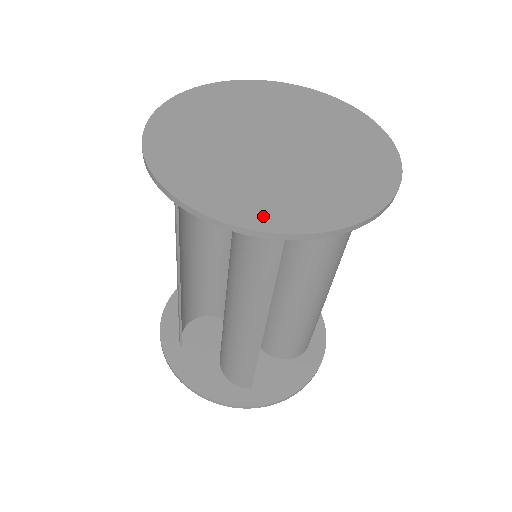
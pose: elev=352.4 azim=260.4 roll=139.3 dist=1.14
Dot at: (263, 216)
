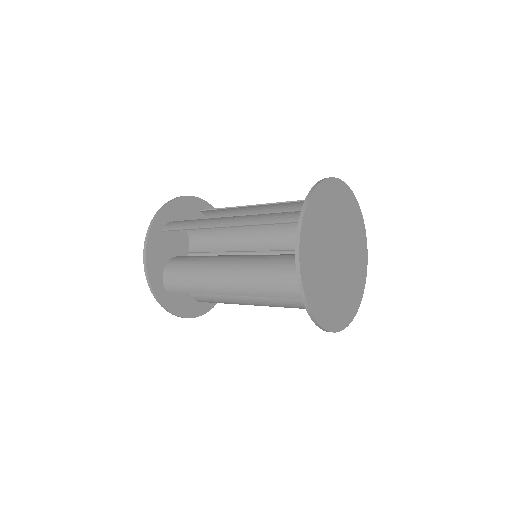
Dot at: (345, 318)
